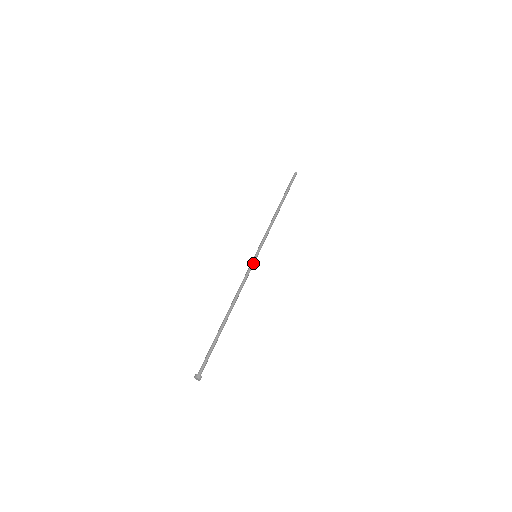
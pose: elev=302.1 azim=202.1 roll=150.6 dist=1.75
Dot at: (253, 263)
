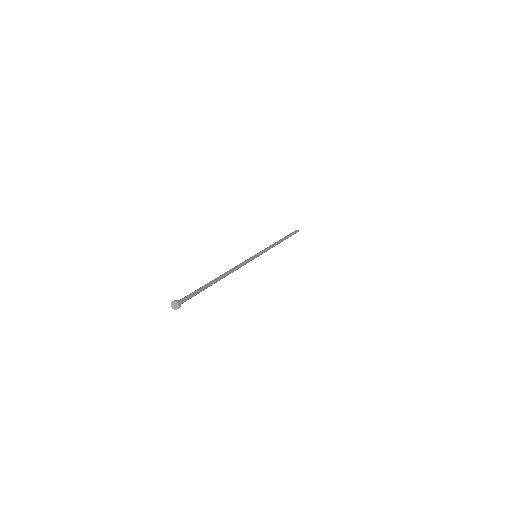
Dot at: (252, 257)
